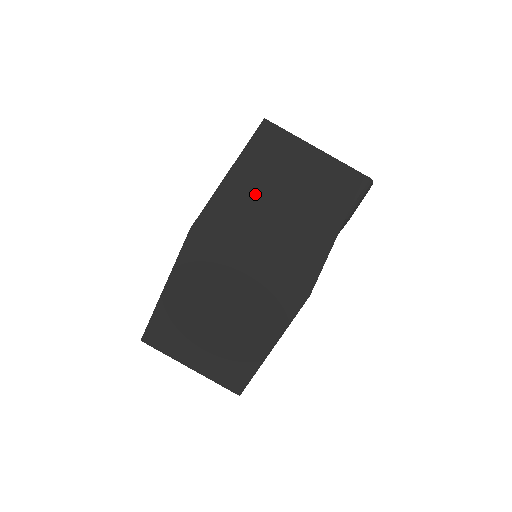
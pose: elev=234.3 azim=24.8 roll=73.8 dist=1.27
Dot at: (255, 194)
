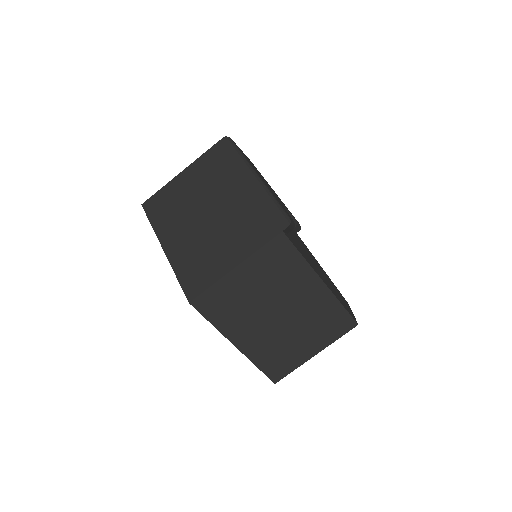
Dot at: (265, 336)
